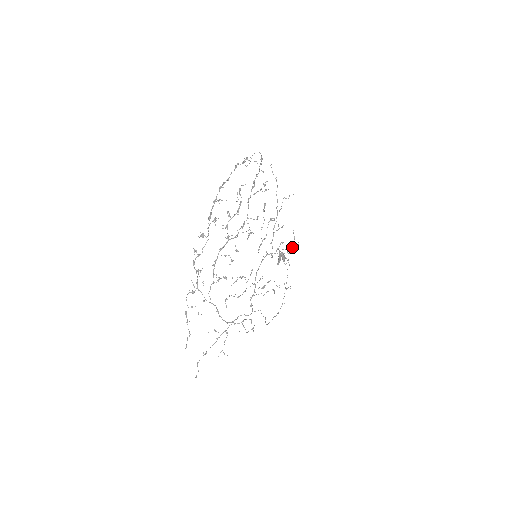
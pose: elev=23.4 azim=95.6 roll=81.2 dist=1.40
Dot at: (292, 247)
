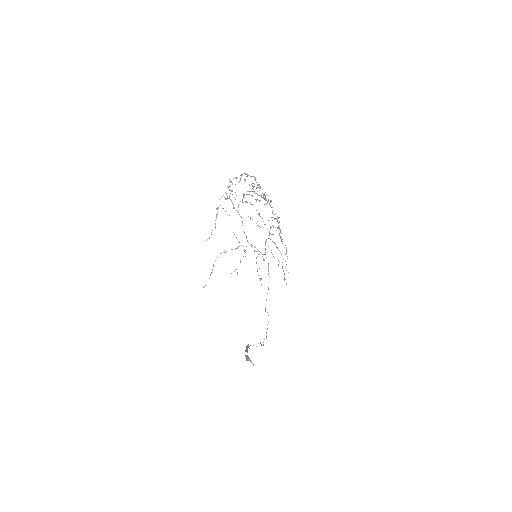
Dot at: occluded
